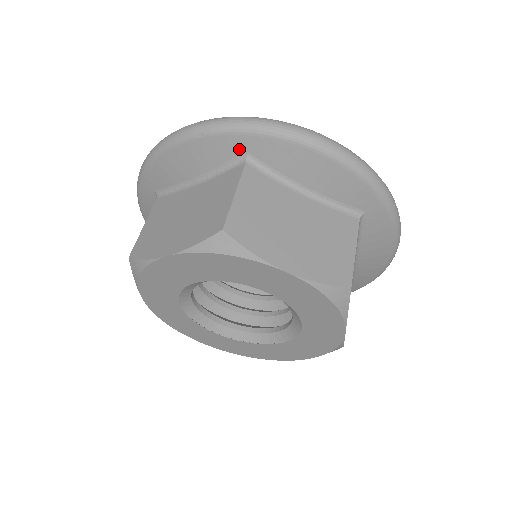
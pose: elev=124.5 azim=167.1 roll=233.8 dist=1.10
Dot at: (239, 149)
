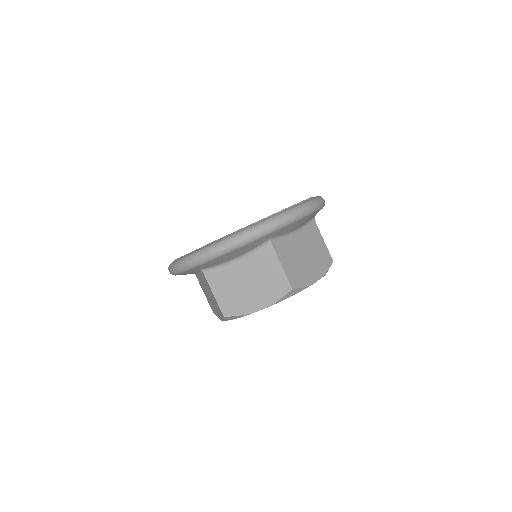
Dot at: (195, 271)
